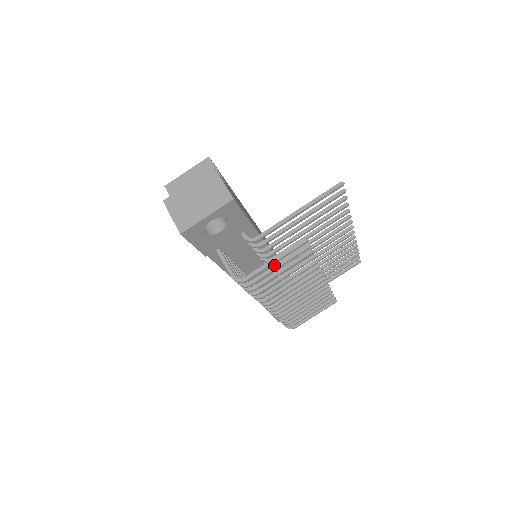
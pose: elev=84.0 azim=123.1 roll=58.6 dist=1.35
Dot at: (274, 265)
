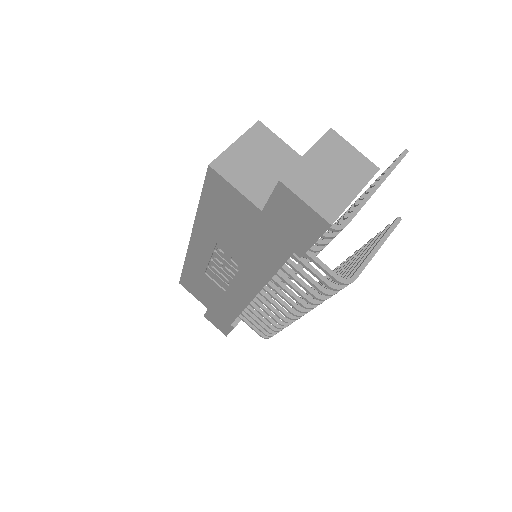
Dot at: occluded
